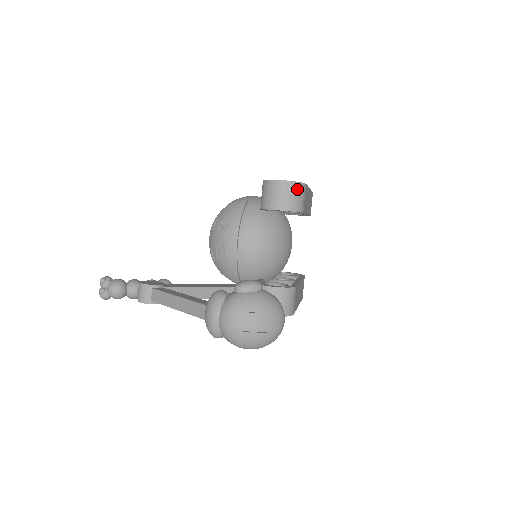
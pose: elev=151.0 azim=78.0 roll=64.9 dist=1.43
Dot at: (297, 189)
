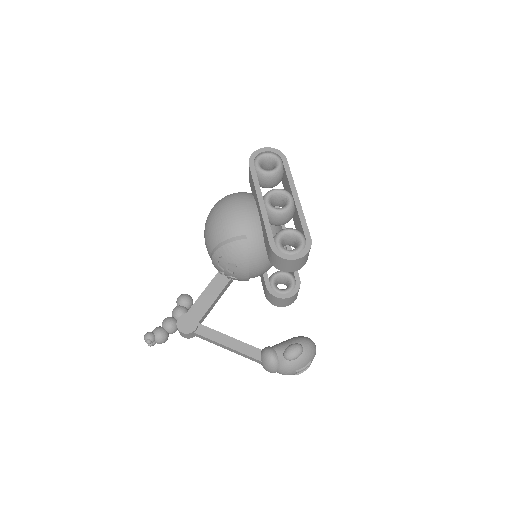
Dot at: (307, 255)
